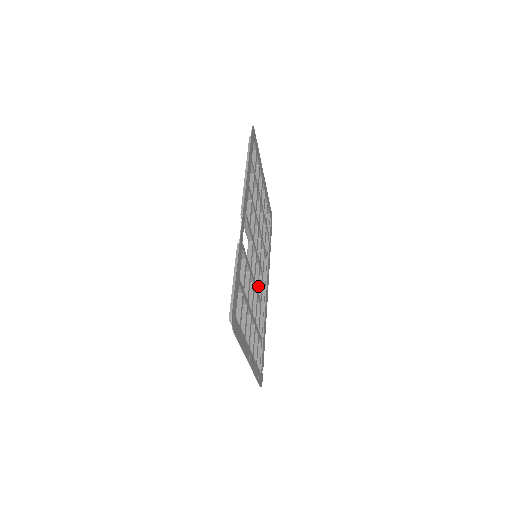
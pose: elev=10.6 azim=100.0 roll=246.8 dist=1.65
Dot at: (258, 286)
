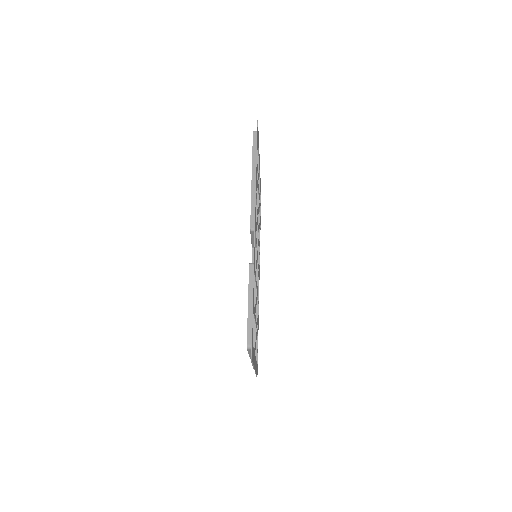
Dot at: (257, 285)
